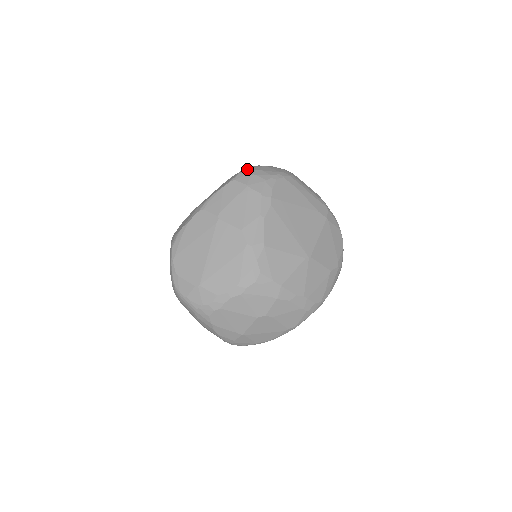
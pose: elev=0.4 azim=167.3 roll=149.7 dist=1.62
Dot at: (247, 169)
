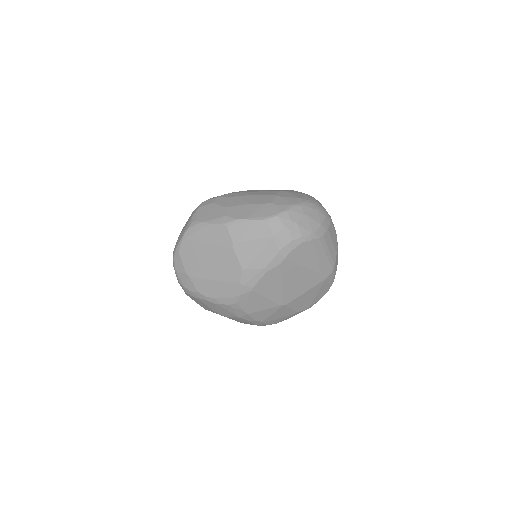
Dot at: (287, 213)
